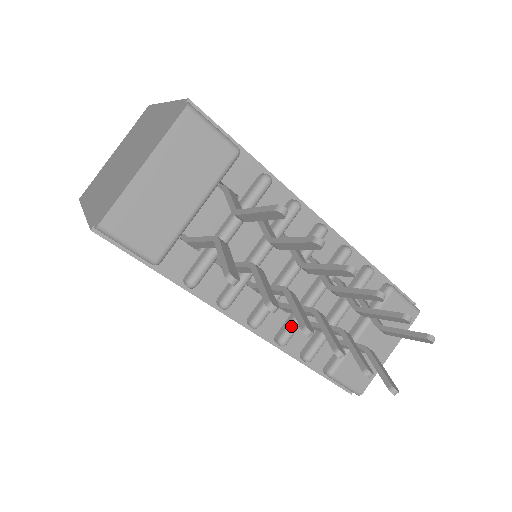
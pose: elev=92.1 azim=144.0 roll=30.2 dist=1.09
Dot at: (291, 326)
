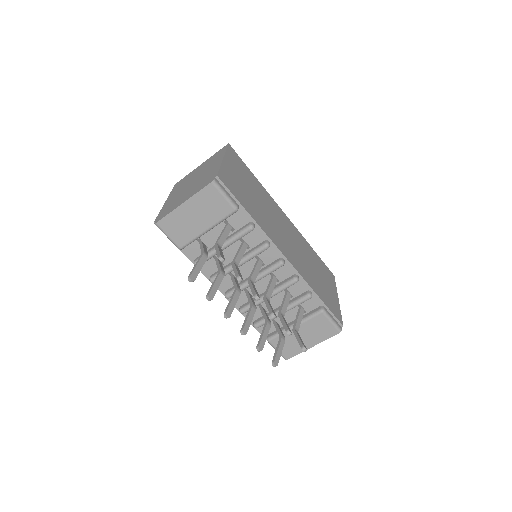
Dot at: (249, 305)
